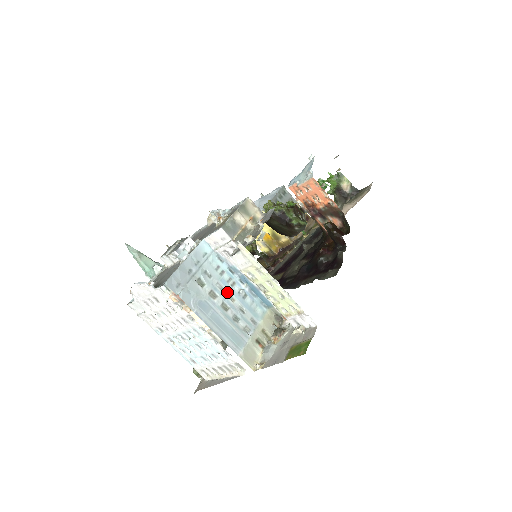
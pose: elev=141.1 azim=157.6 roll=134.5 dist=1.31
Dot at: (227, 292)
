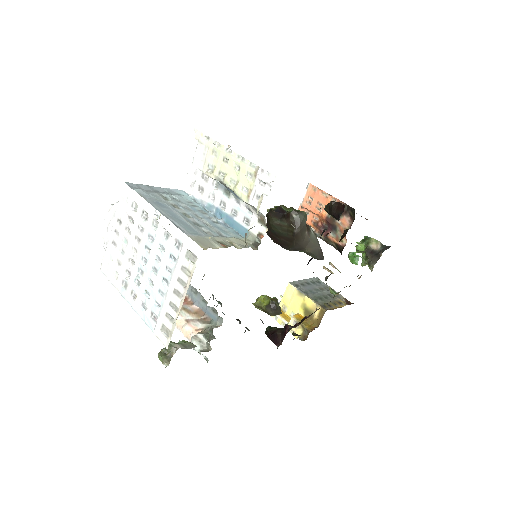
Dot at: (194, 213)
